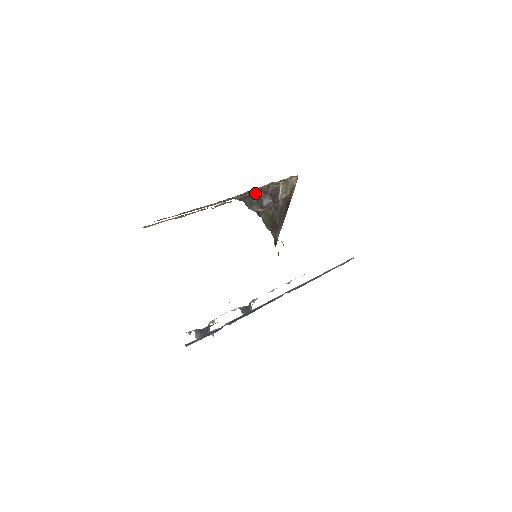
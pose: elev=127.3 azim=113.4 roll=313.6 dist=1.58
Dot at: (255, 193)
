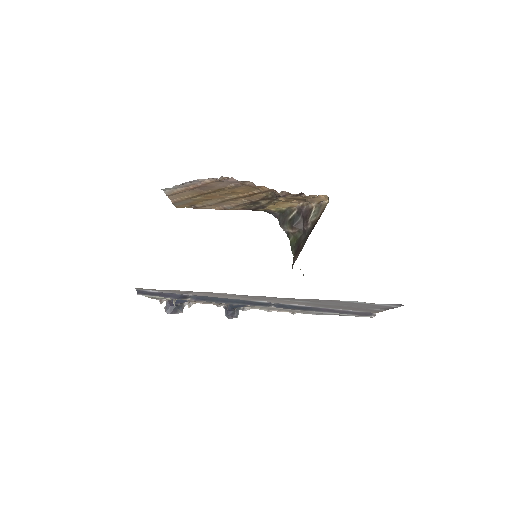
Dot at: (290, 212)
